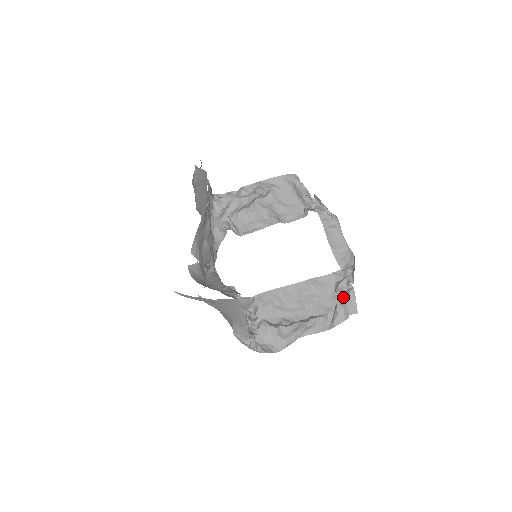
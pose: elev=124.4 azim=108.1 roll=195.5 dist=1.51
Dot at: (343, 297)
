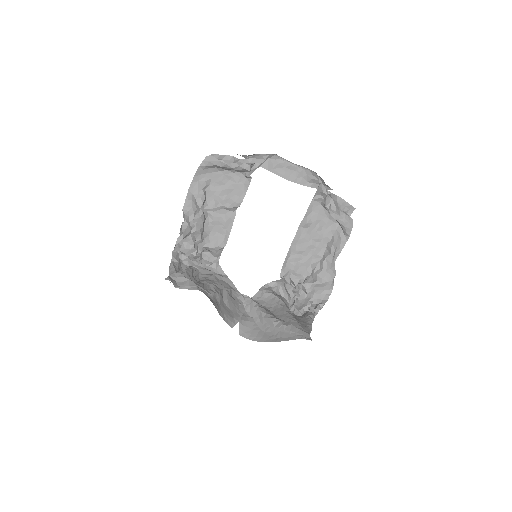
Dot at: (336, 210)
